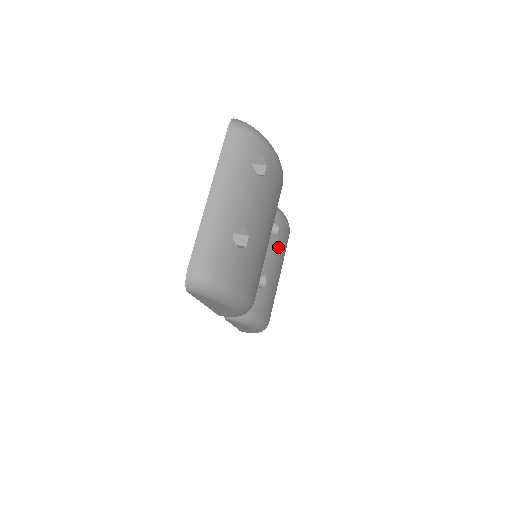
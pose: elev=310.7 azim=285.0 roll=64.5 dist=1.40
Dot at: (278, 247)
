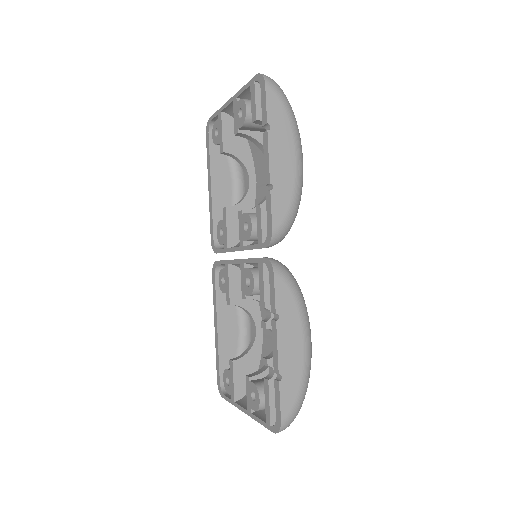
Dot at: occluded
